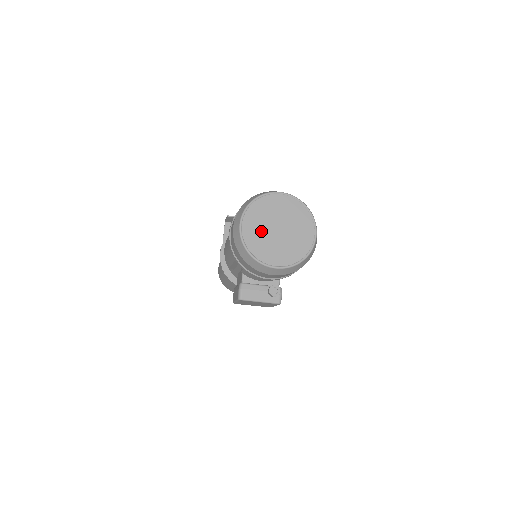
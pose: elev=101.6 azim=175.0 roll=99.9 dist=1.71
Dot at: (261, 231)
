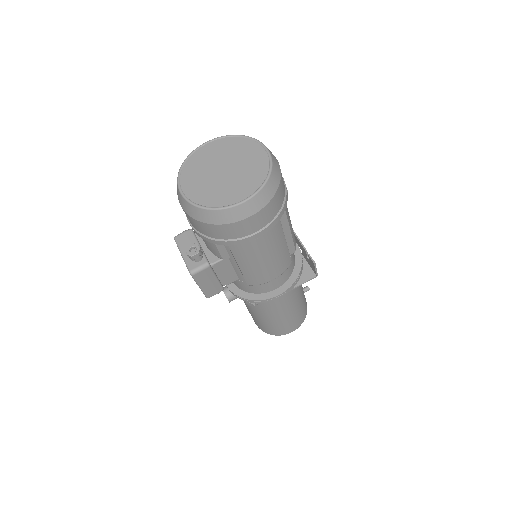
Dot at: (212, 159)
